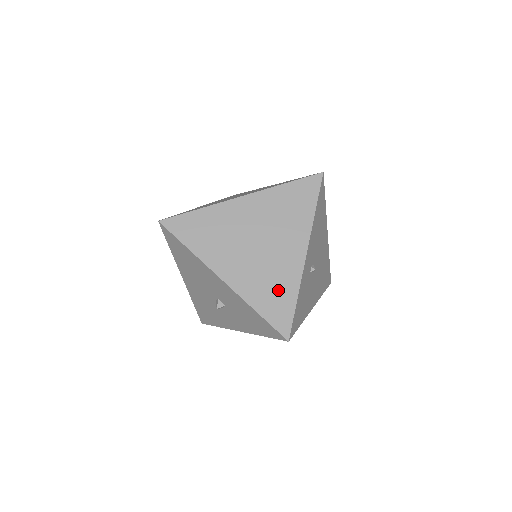
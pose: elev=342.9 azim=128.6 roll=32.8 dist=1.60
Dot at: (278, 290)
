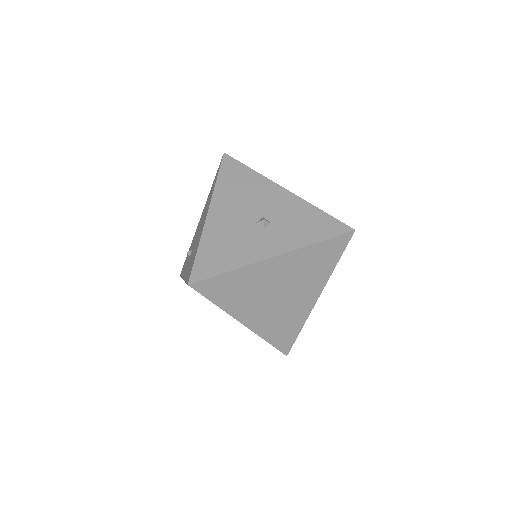
Dot at: occluded
